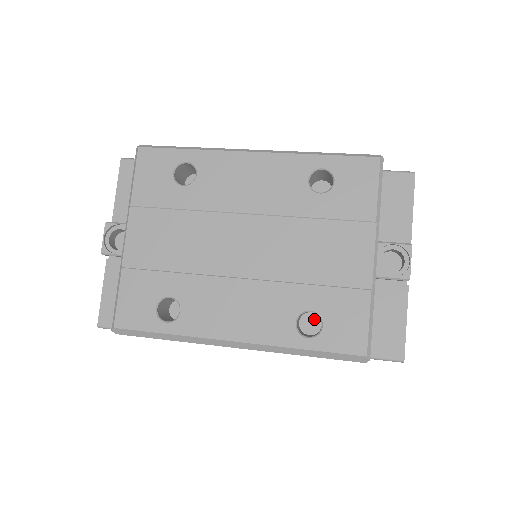
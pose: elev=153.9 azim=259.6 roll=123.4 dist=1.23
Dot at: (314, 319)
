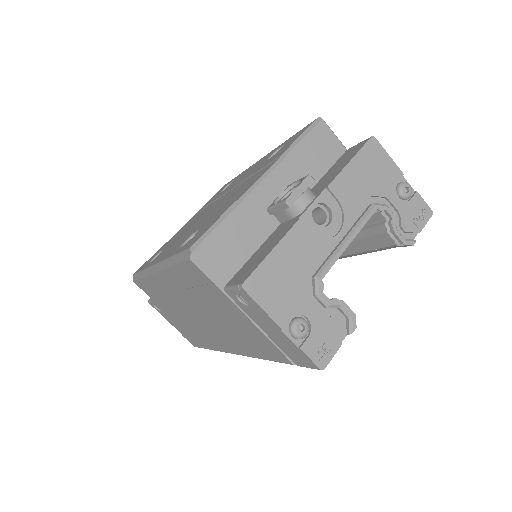
Dot at: occluded
